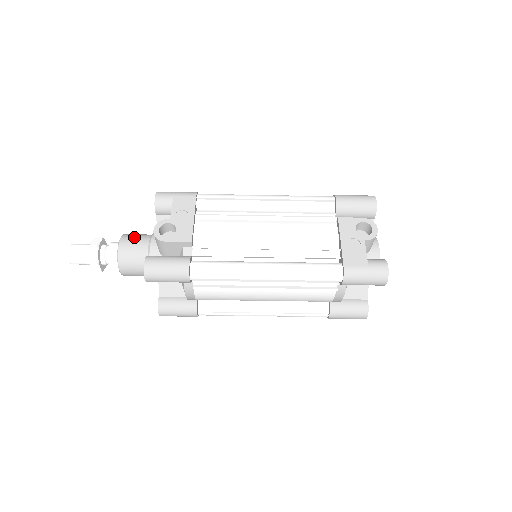
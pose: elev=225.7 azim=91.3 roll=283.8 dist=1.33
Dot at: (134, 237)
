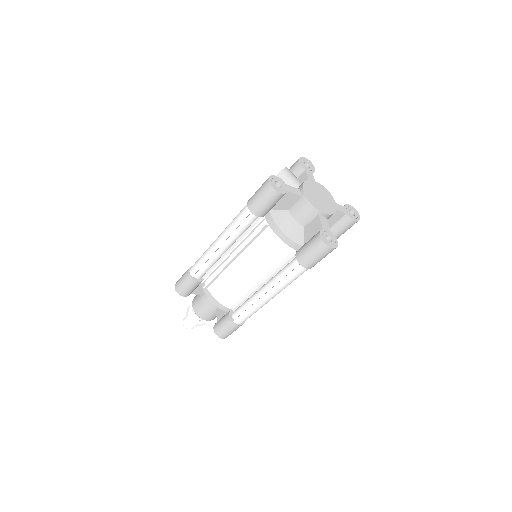
Dot at: occluded
